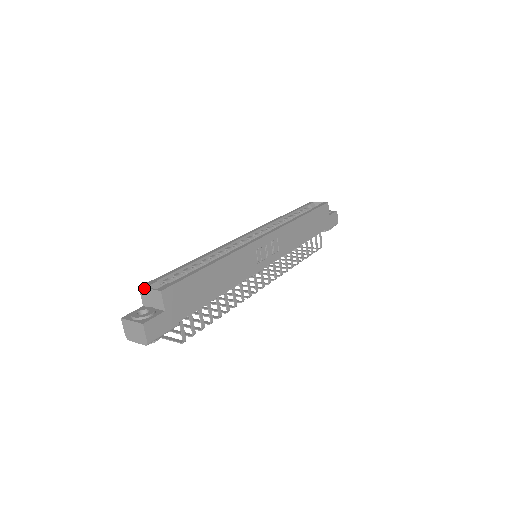
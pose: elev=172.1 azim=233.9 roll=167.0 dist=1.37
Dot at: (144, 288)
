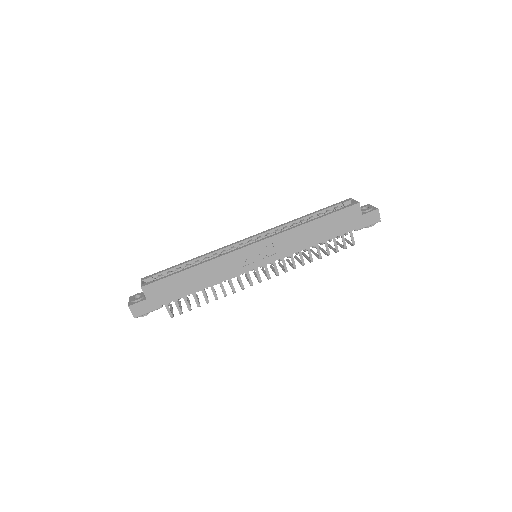
Dot at: (141, 281)
